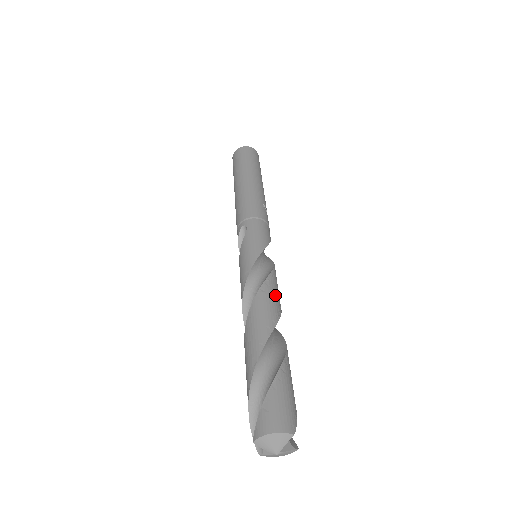
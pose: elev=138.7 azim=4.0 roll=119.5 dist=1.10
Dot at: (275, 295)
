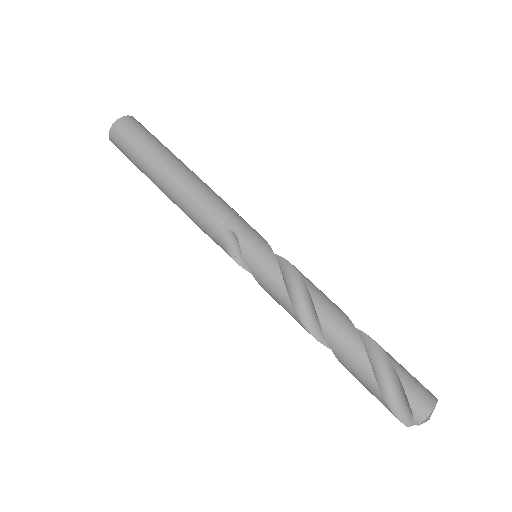
Dot at: (321, 291)
